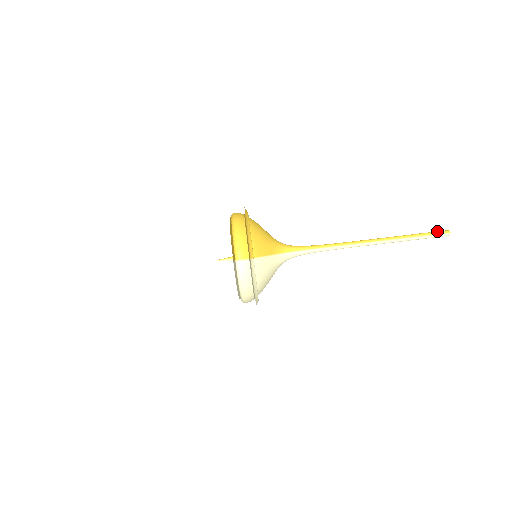
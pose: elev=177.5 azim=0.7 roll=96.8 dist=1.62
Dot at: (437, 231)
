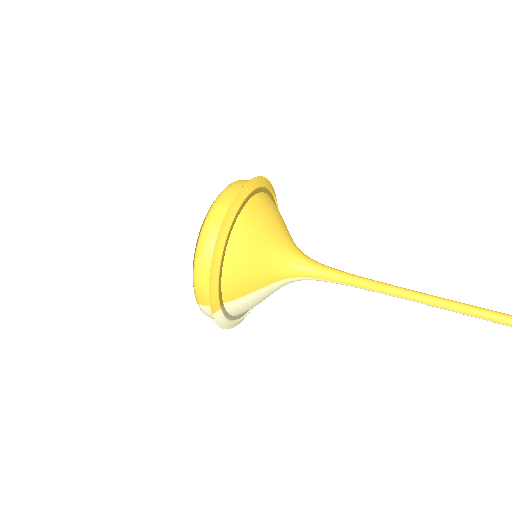
Dot at: out of frame
